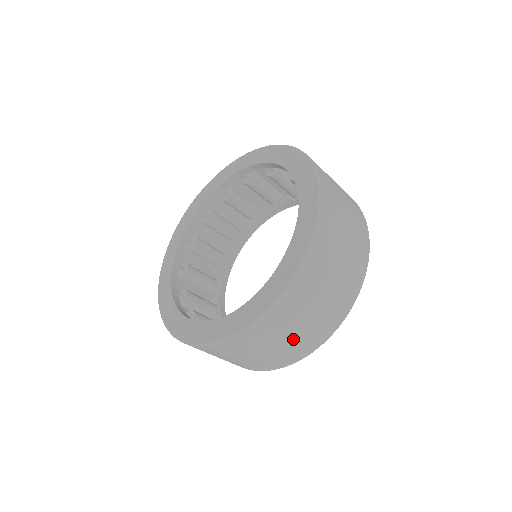
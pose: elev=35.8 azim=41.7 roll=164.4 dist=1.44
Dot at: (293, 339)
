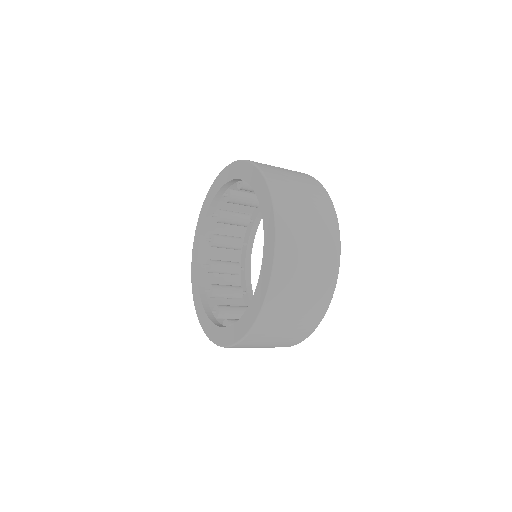
Dot at: occluded
